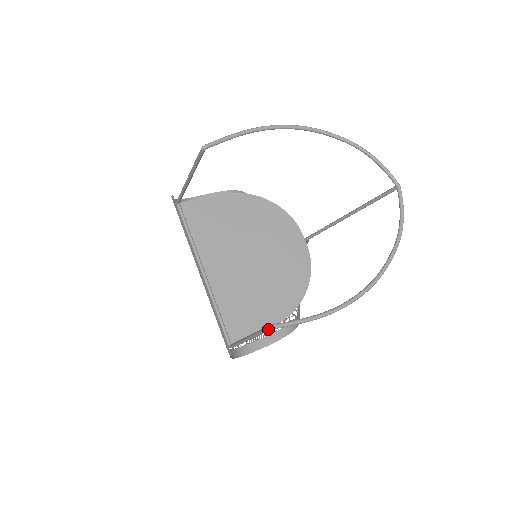
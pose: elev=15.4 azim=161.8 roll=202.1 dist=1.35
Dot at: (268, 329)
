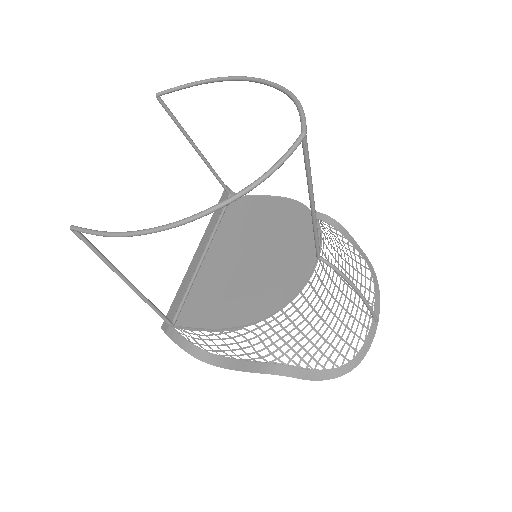
Dot at: (75, 232)
